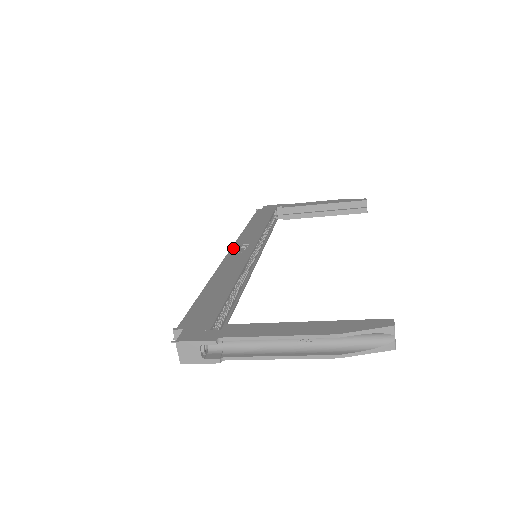
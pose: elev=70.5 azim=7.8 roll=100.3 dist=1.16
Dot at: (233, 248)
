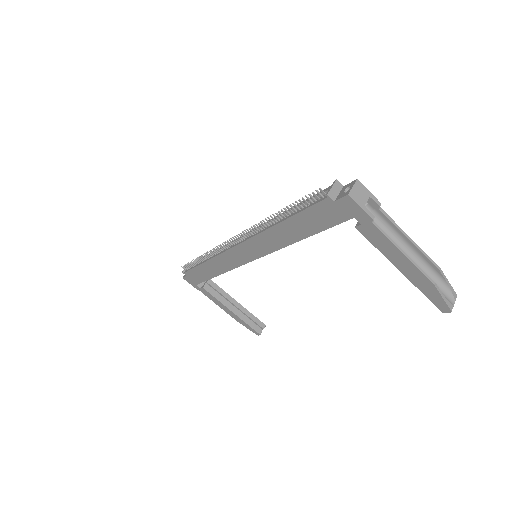
Dot at: occluded
